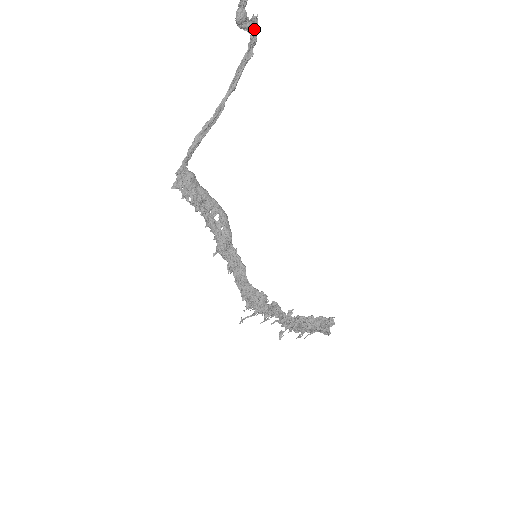
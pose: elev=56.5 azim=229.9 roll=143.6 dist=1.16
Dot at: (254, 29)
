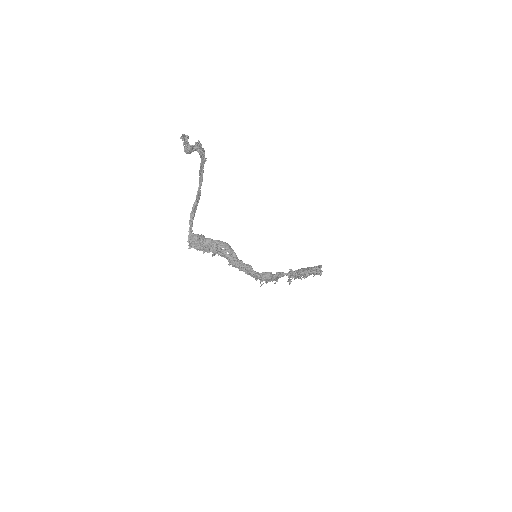
Dot at: (200, 149)
